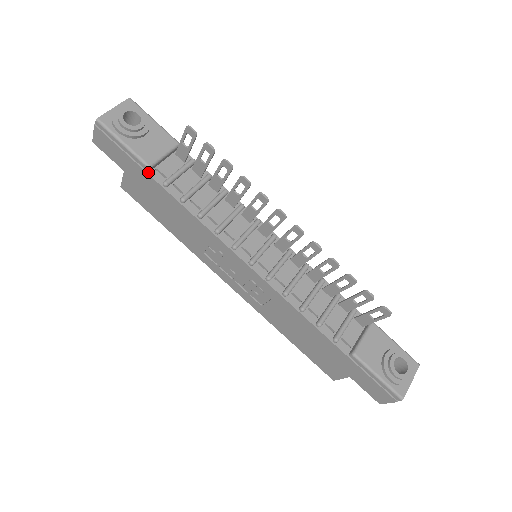
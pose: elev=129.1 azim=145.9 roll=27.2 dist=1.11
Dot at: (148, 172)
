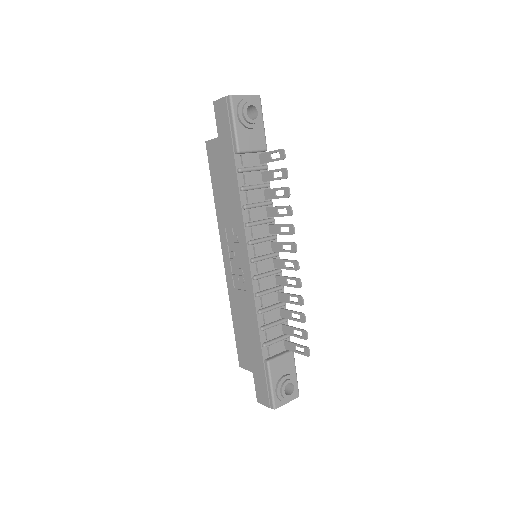
Dot at: (235, 154)
